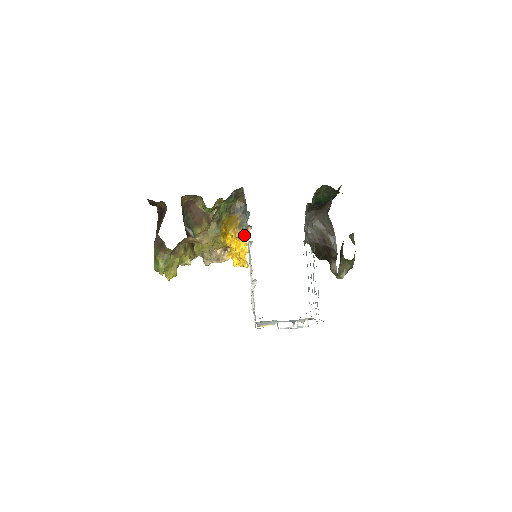
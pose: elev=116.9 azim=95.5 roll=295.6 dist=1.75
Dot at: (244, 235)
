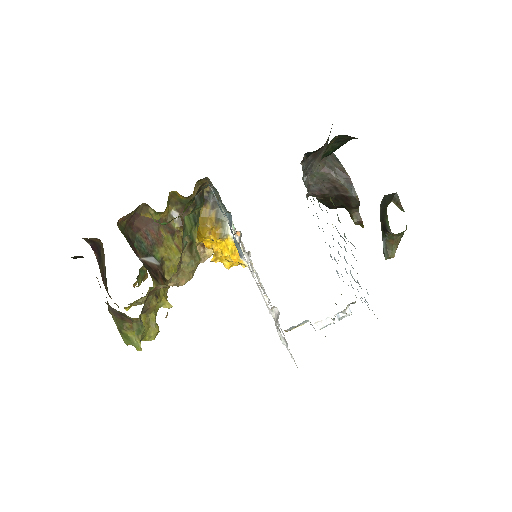
Dot at: (228, 232)
